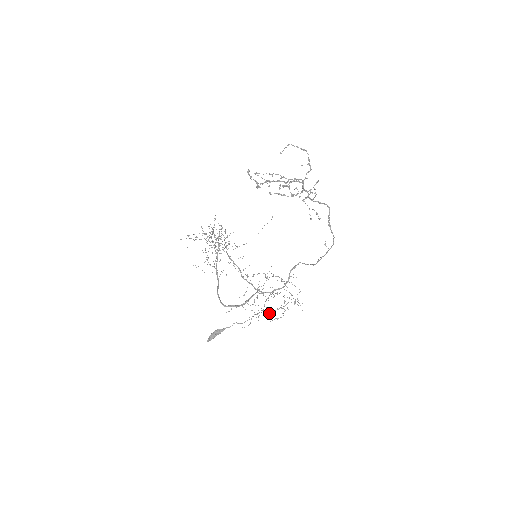
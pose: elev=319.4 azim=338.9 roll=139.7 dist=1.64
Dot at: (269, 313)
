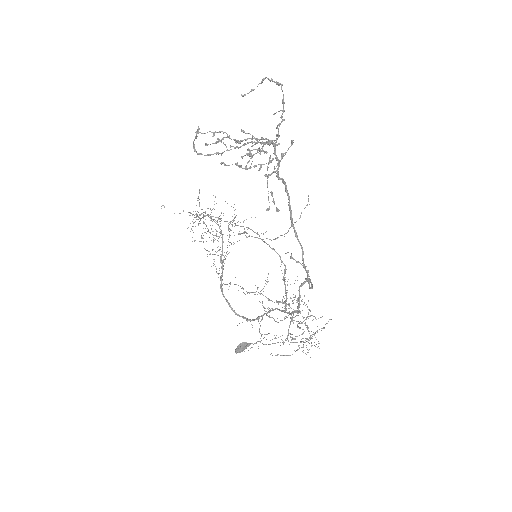
Dot at: occluded
